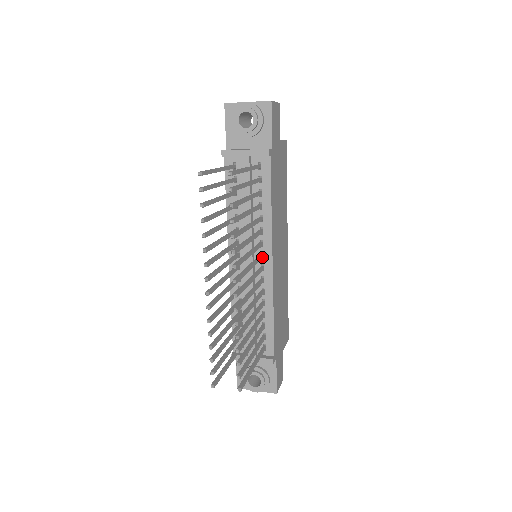
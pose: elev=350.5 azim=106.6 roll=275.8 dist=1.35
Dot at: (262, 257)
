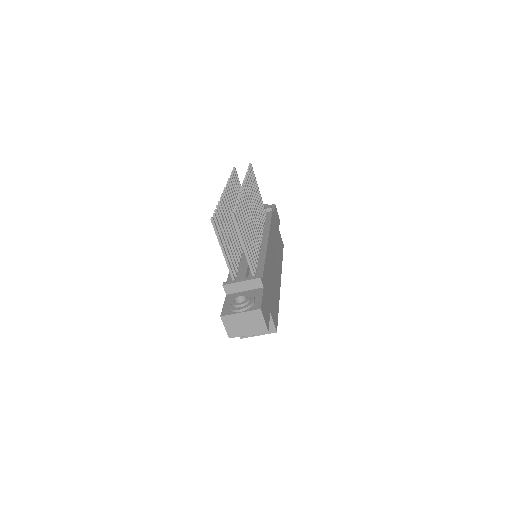
Dot at: (261, 237)
